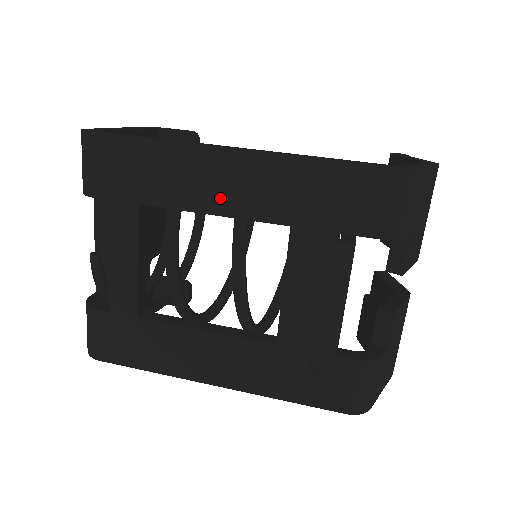
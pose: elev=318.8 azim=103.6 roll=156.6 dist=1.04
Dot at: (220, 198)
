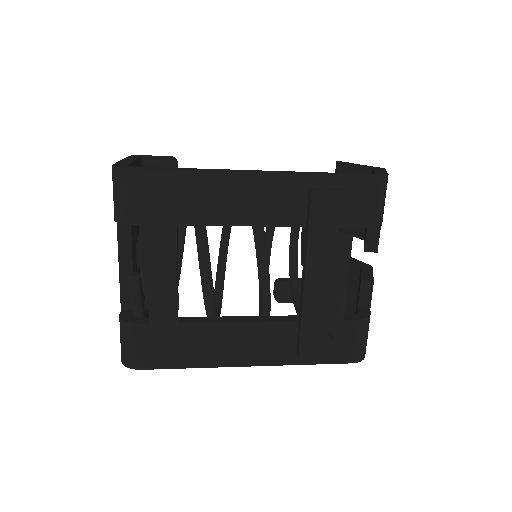
Dot at: (248, 212)
